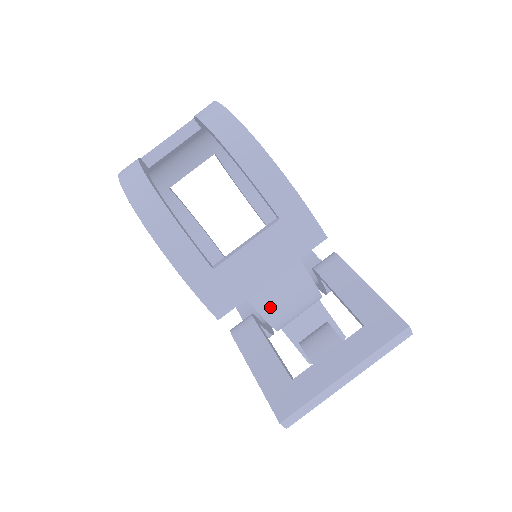
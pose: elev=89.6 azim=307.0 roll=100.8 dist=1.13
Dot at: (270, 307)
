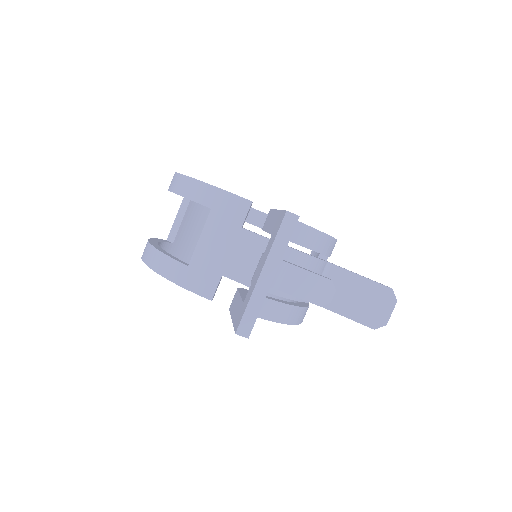
Dot at: (247, 275)
